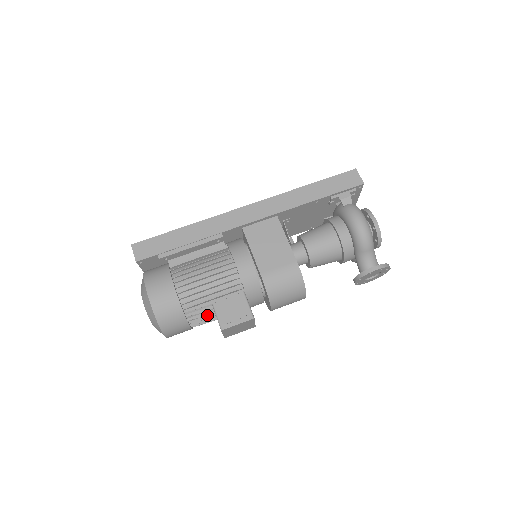
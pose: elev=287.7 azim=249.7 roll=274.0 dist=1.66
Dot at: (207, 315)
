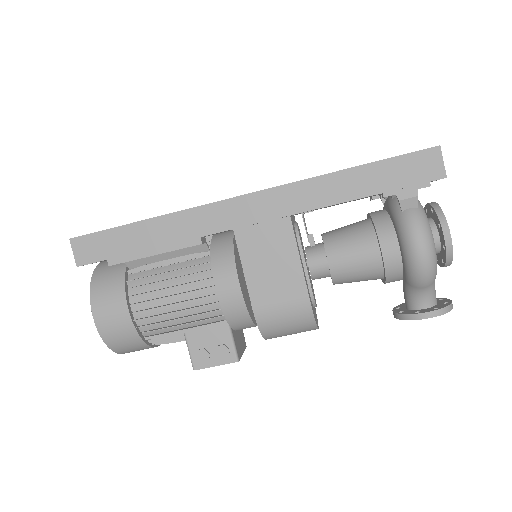
Dot at: occluded
